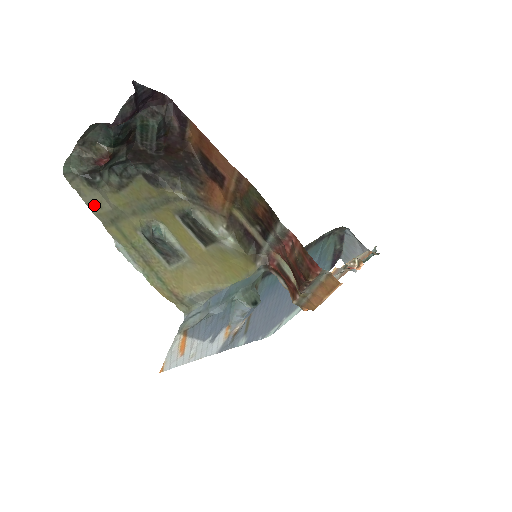
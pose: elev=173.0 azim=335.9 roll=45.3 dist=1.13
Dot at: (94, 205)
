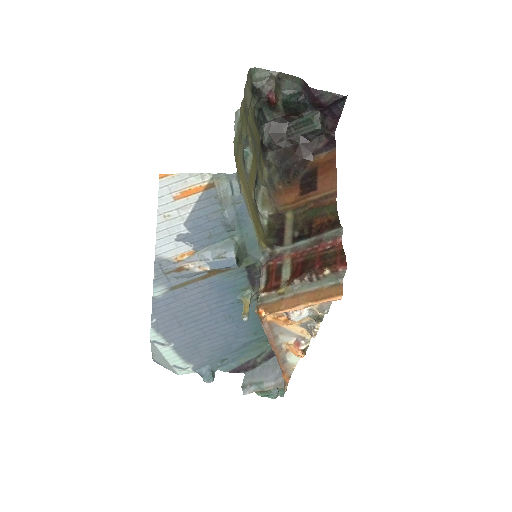
Dot at: (246, 93)
